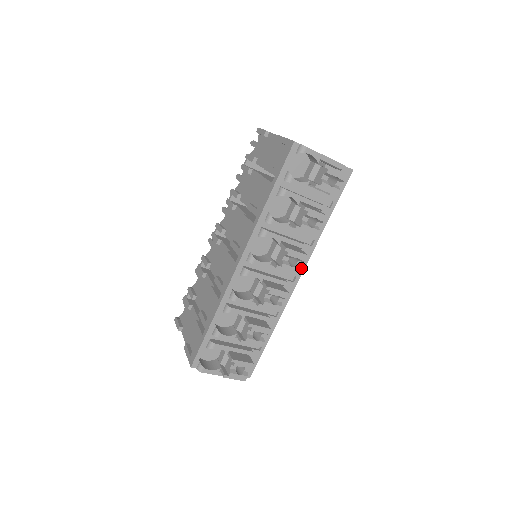
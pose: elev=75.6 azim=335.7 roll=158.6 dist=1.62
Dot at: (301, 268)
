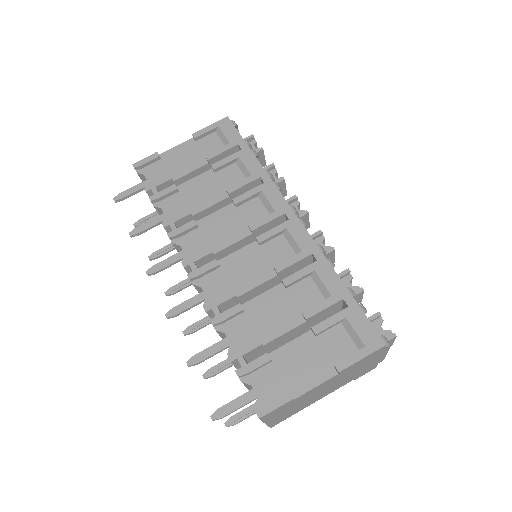
Dot at: occluded
